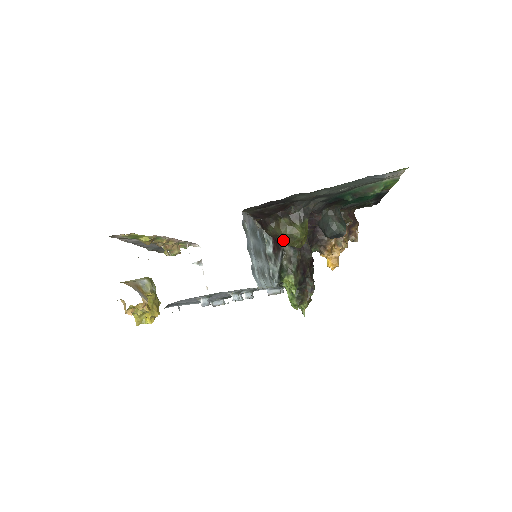
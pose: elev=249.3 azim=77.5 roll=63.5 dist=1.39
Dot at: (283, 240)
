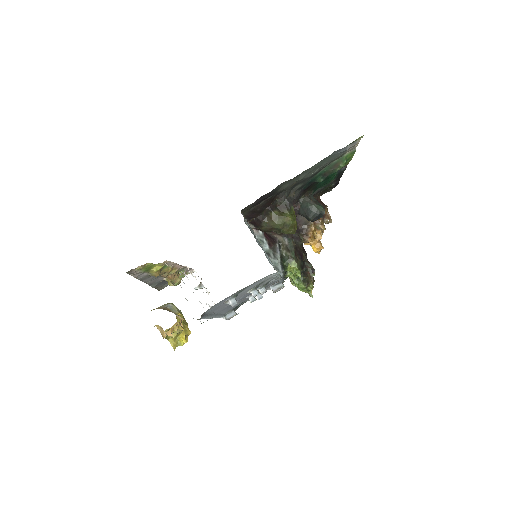
Dot at: (278, 231)
